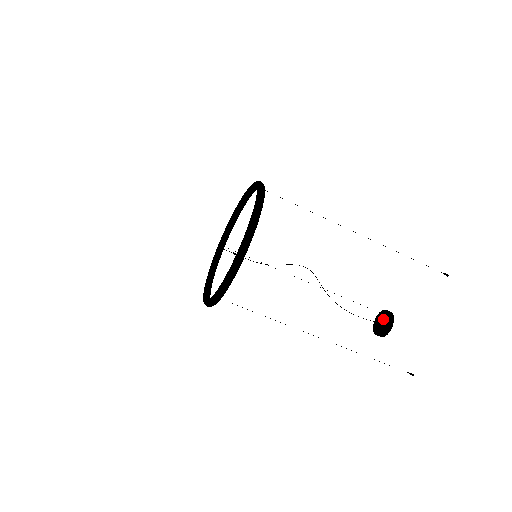
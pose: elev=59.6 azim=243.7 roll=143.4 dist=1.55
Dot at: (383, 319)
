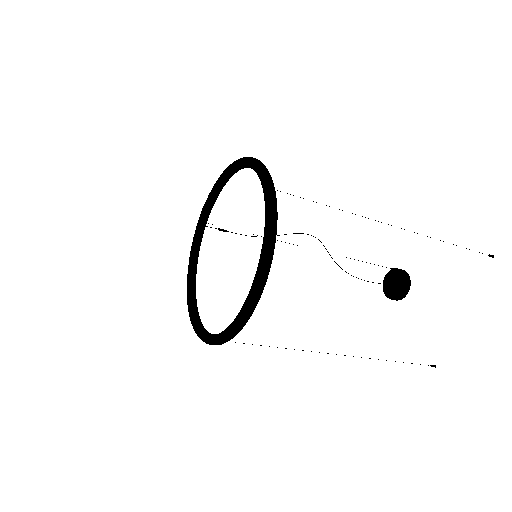
Dot at: (397, 281)
